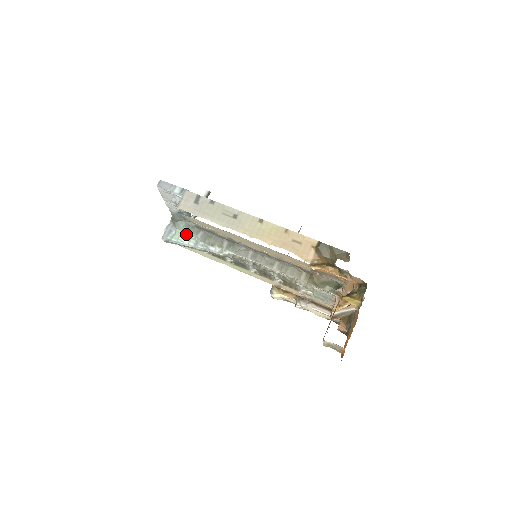
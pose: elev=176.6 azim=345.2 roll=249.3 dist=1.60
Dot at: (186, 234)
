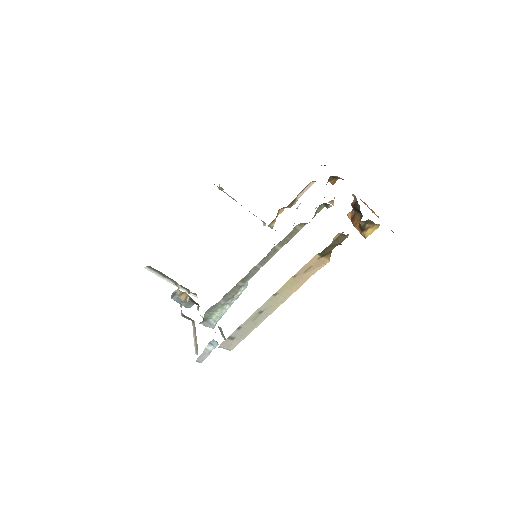
Dot at: (217, 312)
